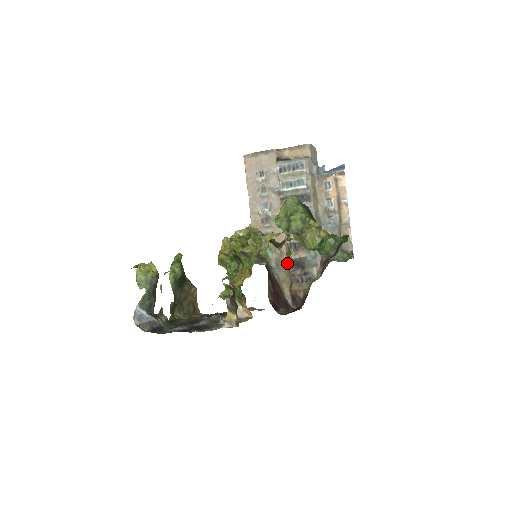
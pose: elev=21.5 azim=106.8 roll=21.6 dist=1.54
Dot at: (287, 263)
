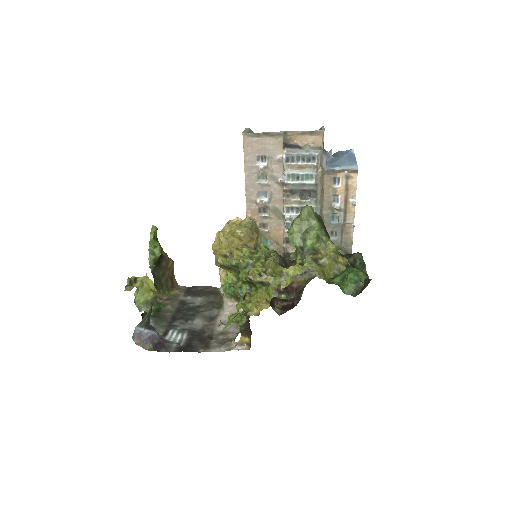
Dot at: (283, 255)
